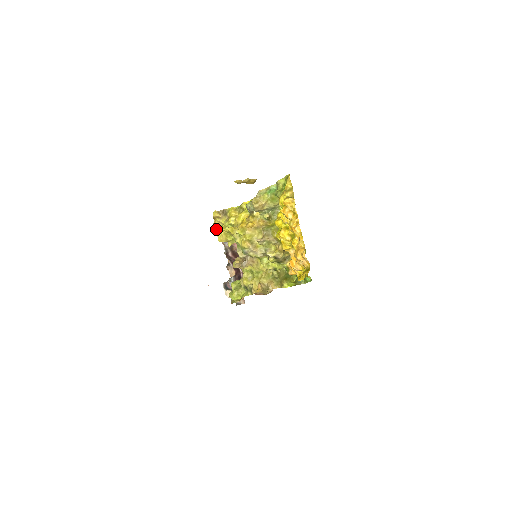
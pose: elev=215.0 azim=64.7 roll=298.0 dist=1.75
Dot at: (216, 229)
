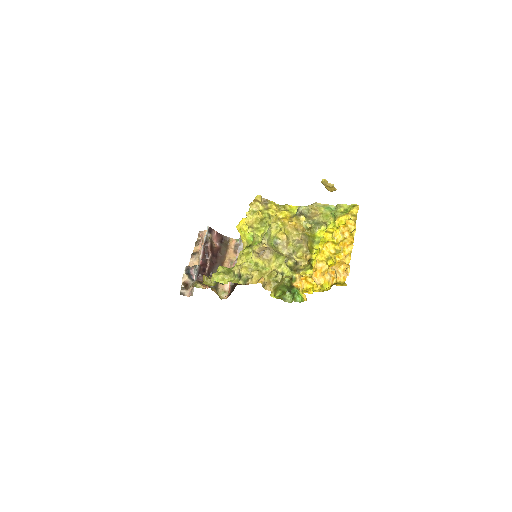
Dot at: (250, 210)
